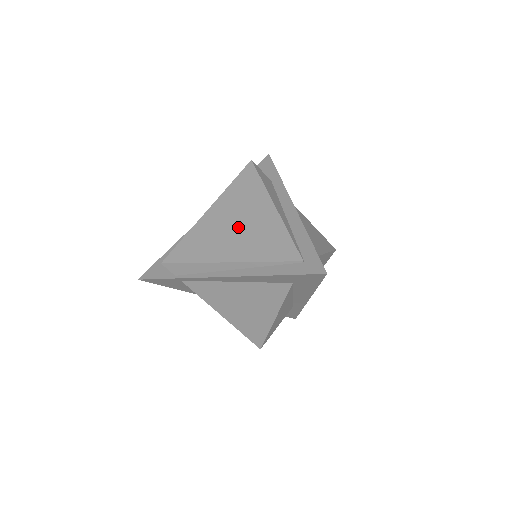
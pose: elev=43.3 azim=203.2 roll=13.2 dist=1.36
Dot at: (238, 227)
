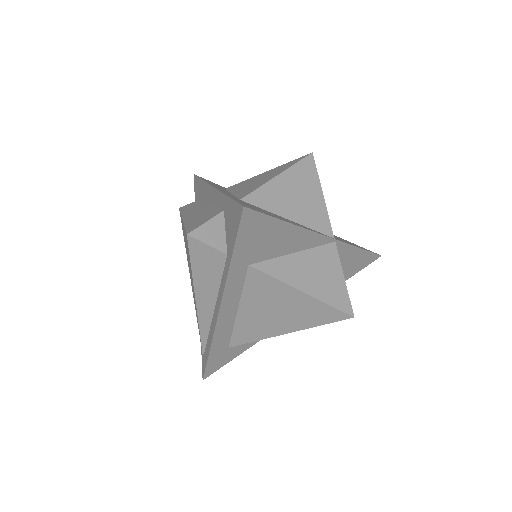
Dot at: occluded
